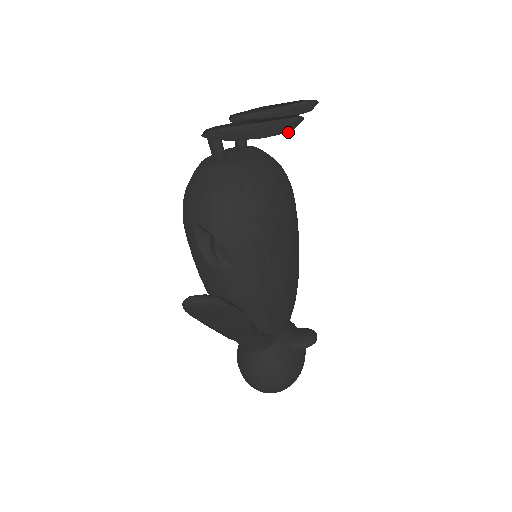
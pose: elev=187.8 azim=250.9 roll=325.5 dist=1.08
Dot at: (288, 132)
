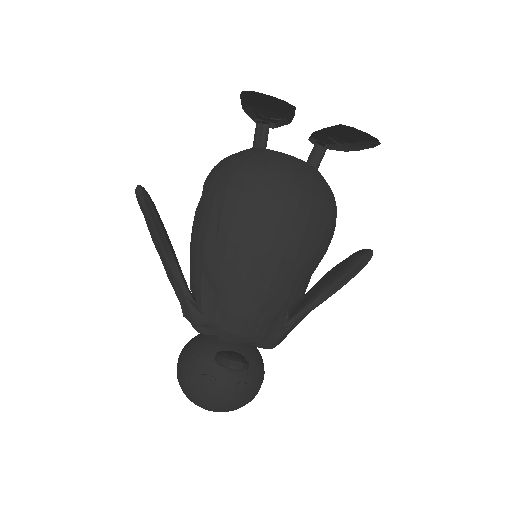
Dot at: occluded
